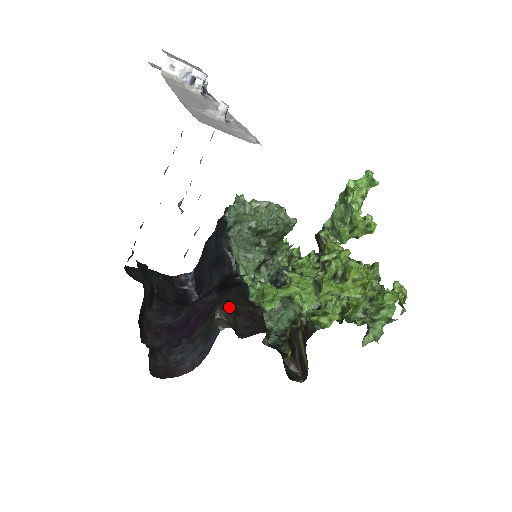
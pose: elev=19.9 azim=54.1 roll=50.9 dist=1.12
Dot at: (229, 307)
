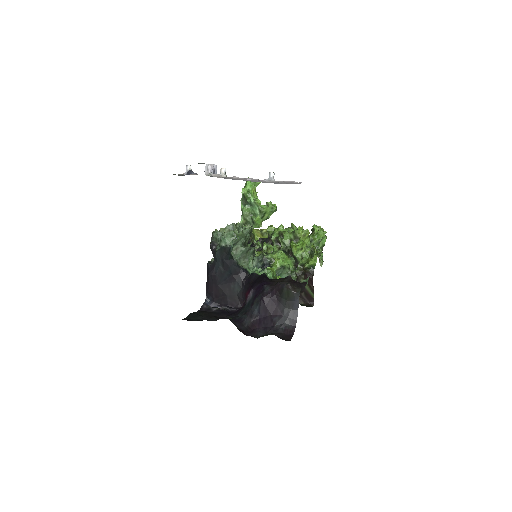
Dot at: occluded
